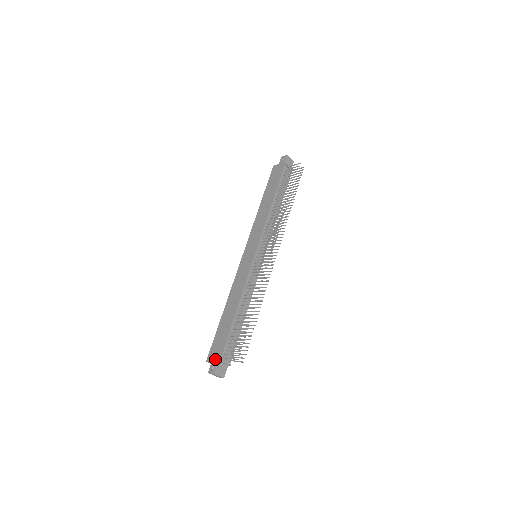
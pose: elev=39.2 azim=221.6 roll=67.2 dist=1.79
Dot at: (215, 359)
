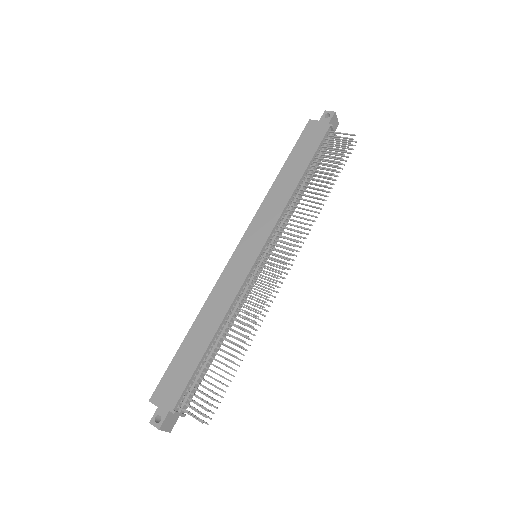
Dot at: (165, 405)
